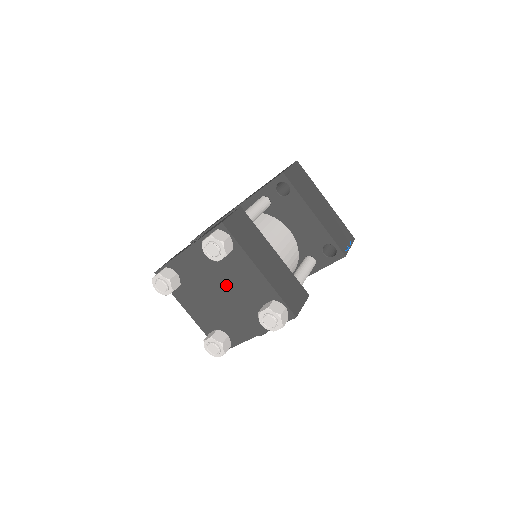
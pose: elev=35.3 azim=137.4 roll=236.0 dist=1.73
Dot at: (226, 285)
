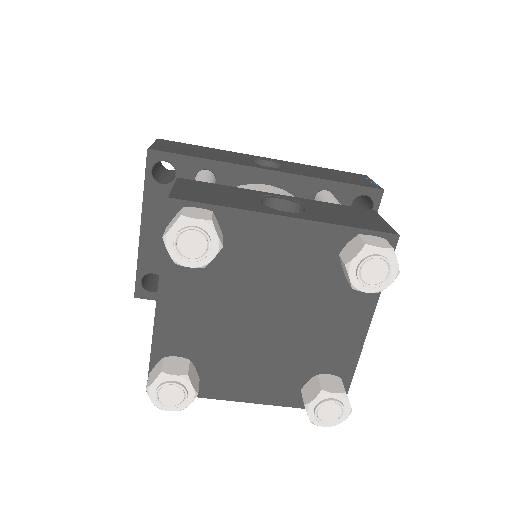
Dot at: (290, 313)
